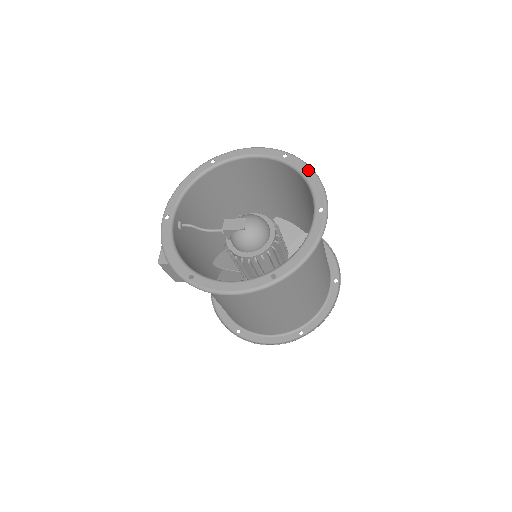
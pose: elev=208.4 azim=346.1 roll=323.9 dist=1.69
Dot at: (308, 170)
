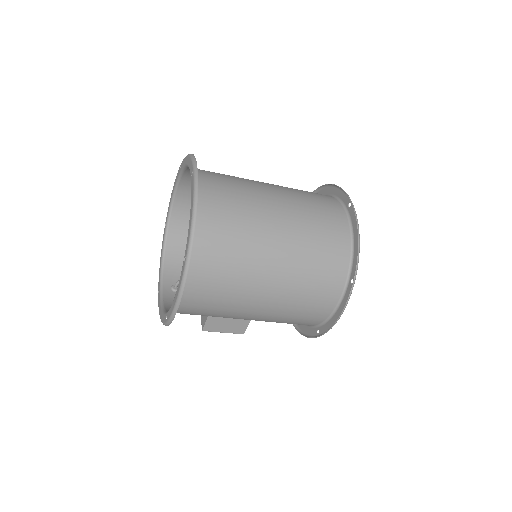
Dot at: (186, 159)
